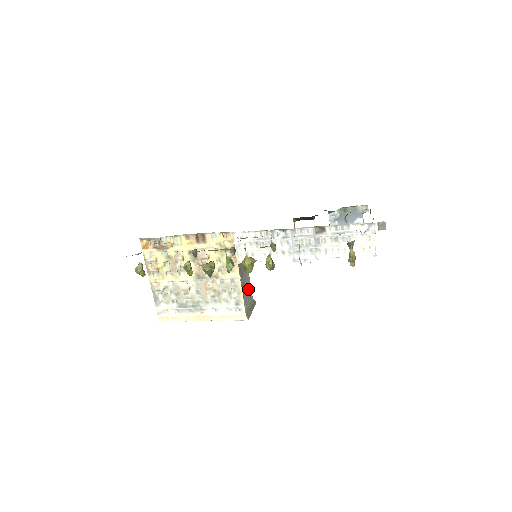
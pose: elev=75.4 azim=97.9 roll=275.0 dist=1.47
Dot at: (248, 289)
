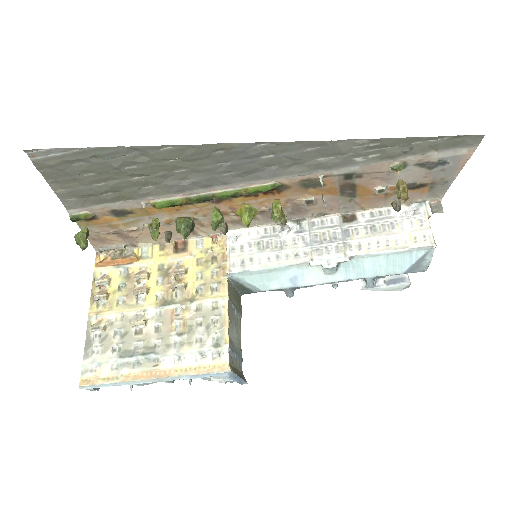
Dot at: (237, 345)
